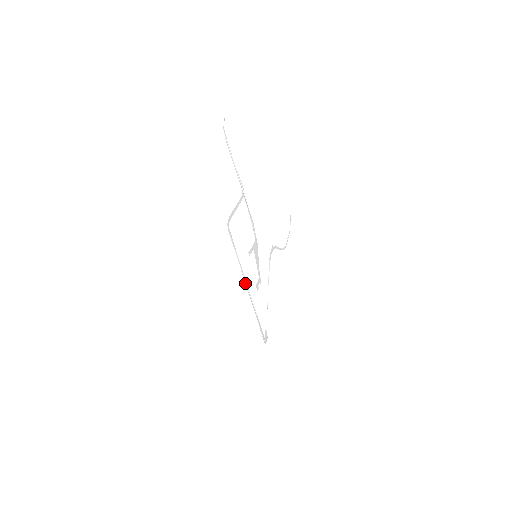
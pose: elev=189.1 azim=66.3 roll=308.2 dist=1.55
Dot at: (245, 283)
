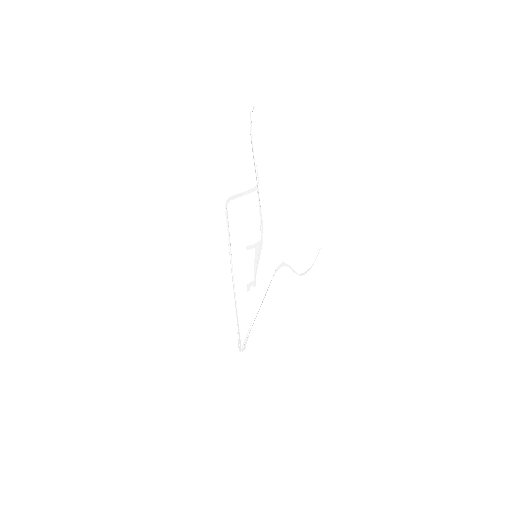
Dot at: (231, 272)
